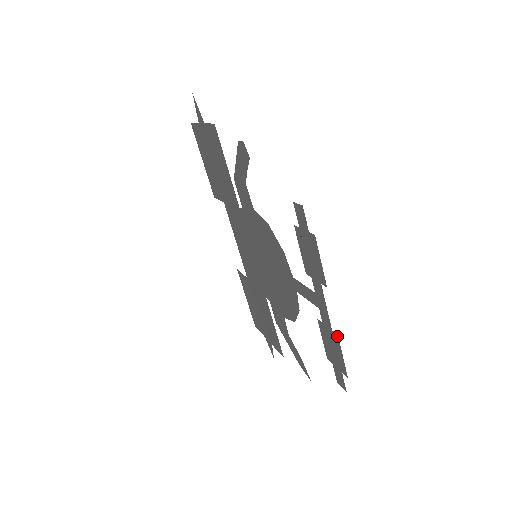
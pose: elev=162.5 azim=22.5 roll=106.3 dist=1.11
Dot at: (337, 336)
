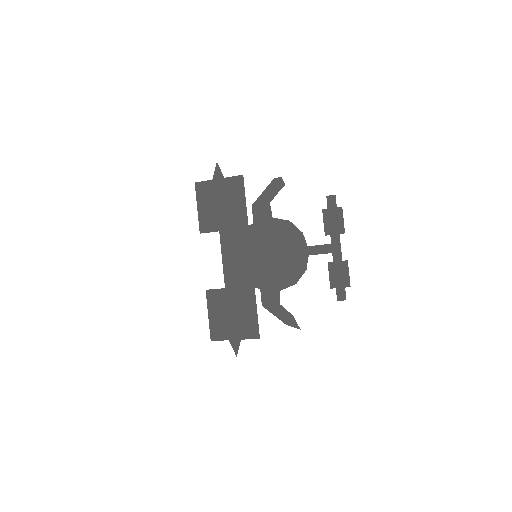
Dot at: (347, 261)
